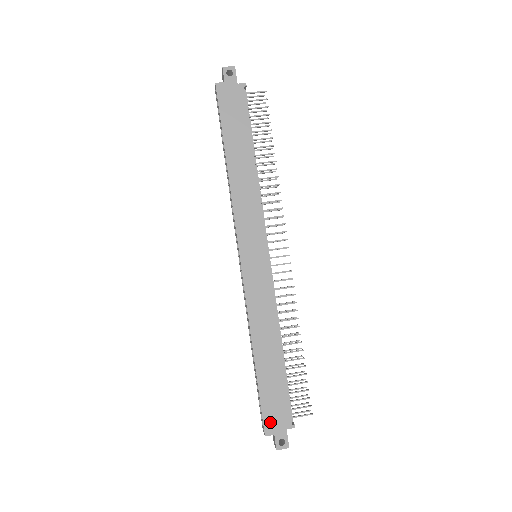
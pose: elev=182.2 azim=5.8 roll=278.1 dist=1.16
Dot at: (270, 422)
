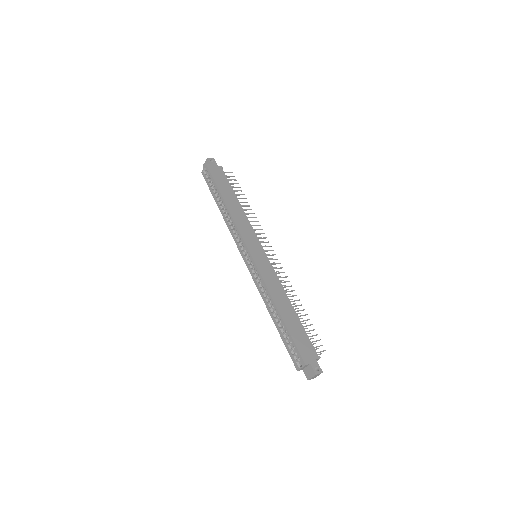
Dot at: (305, 355)
